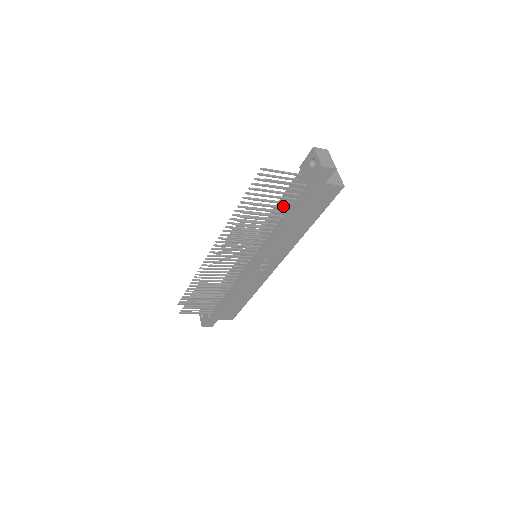
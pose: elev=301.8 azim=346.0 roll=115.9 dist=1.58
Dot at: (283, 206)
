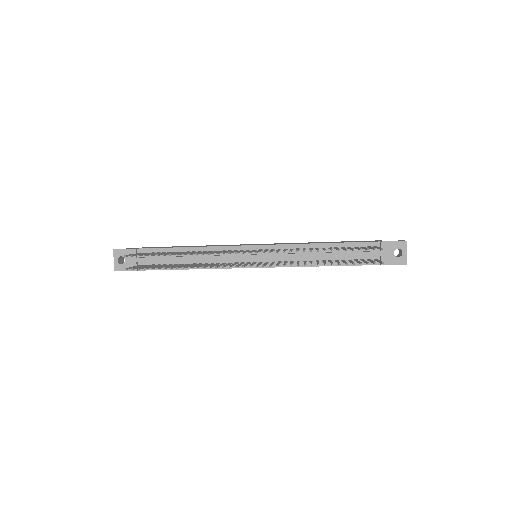
Dot at: (341, 256)
